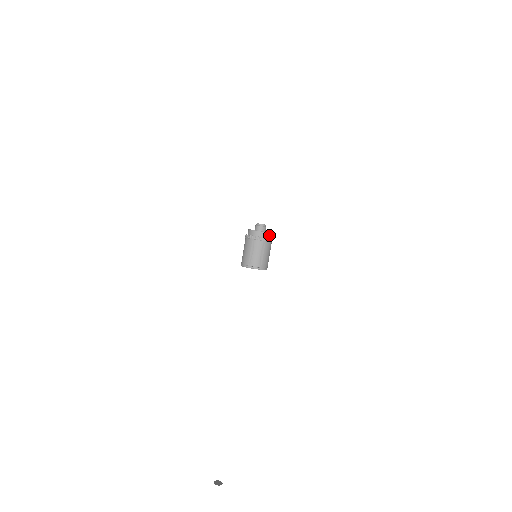
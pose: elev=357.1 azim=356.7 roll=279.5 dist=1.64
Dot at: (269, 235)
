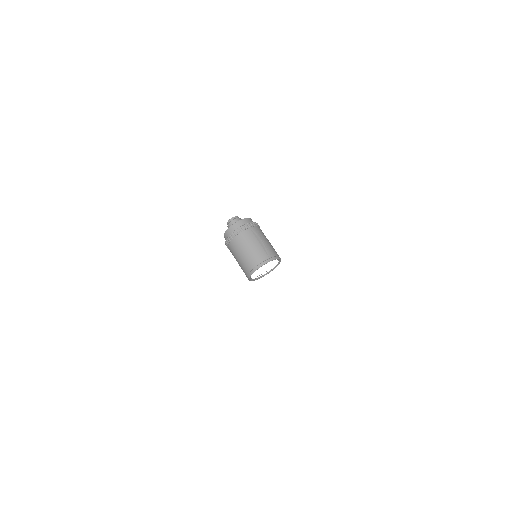
Dot at: occluded
